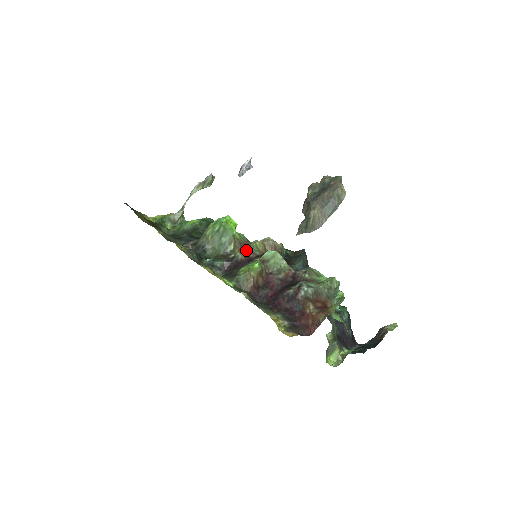
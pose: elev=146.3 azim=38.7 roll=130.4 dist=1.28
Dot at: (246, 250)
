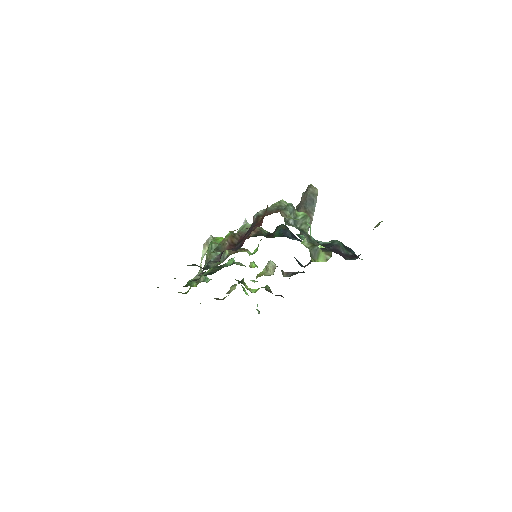
Dot at: occluded
